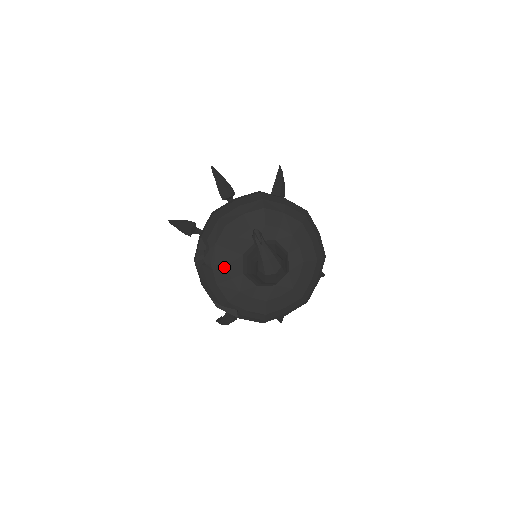
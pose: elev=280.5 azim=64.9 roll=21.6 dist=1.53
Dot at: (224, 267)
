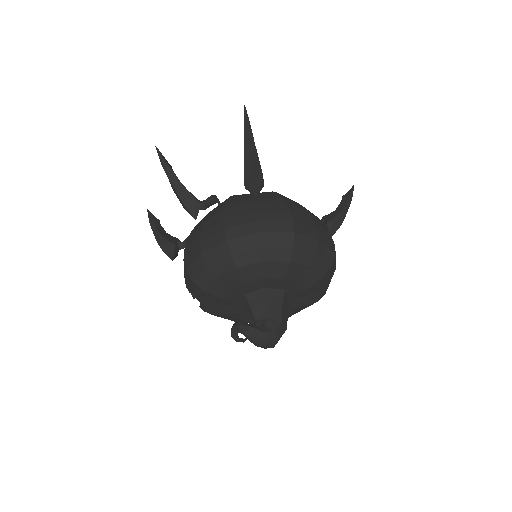
Dot at: (223, 315)
